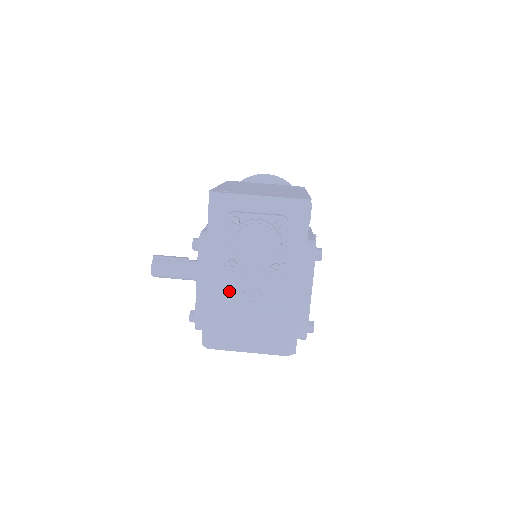
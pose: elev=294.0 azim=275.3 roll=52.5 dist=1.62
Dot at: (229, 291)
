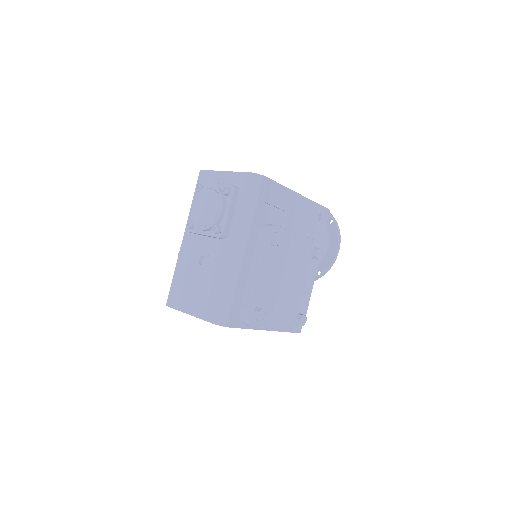
Dot at: (190, 254)
